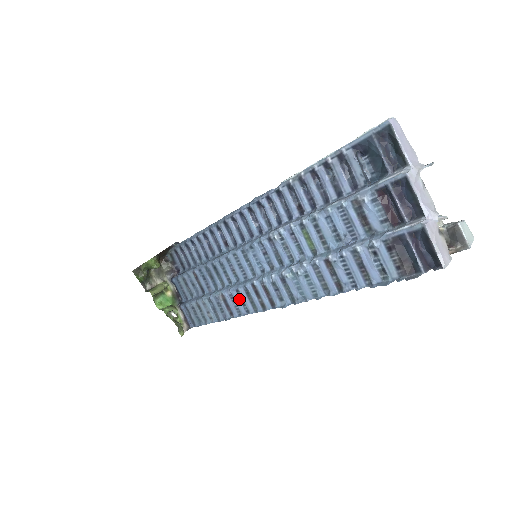
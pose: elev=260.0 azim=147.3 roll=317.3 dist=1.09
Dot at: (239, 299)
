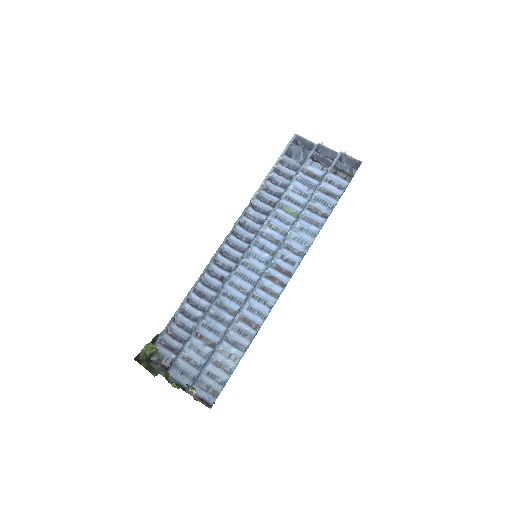
Dot at: (258, 303)
